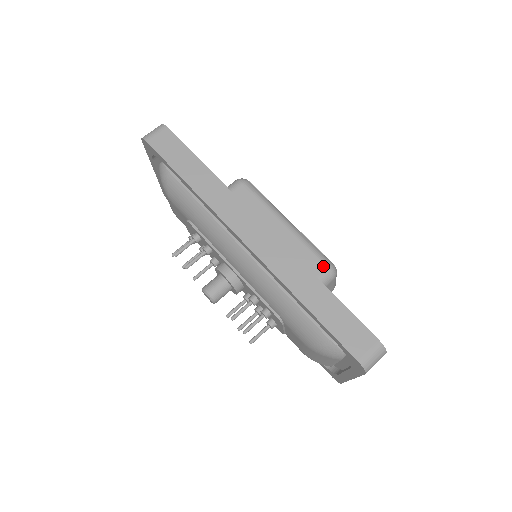
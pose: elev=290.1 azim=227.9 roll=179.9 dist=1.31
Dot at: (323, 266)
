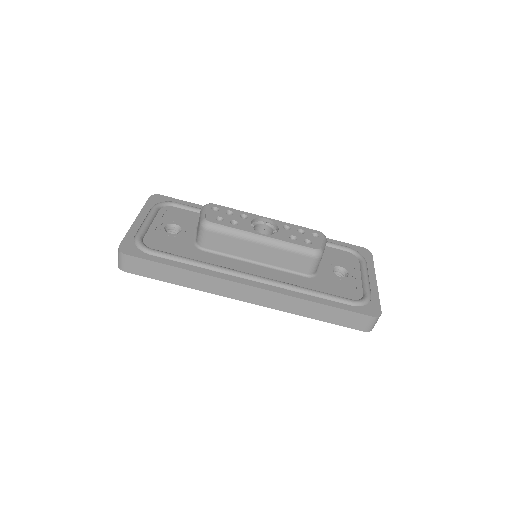
Dot at: (309, 259)
